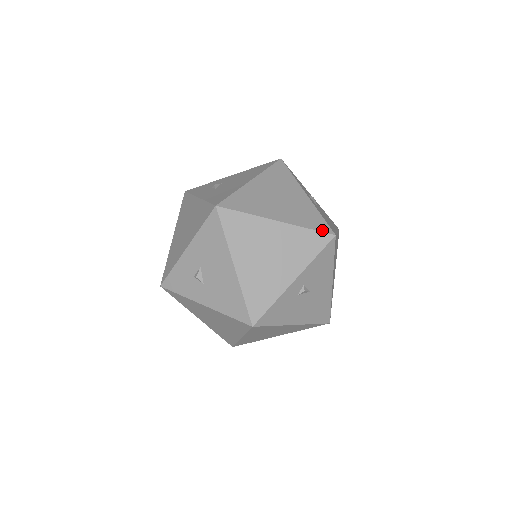
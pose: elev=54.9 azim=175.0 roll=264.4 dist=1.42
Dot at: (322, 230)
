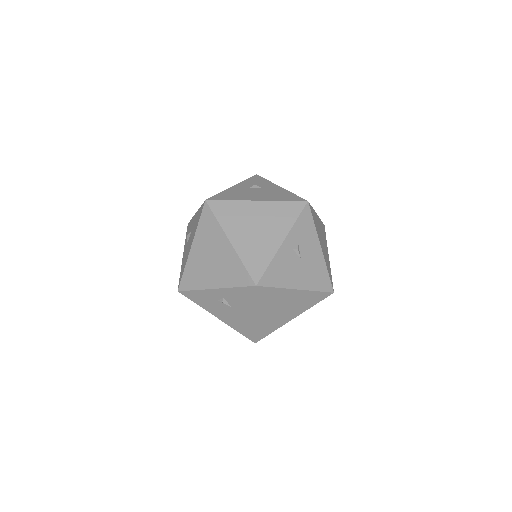
Dot at: (252, 274)
